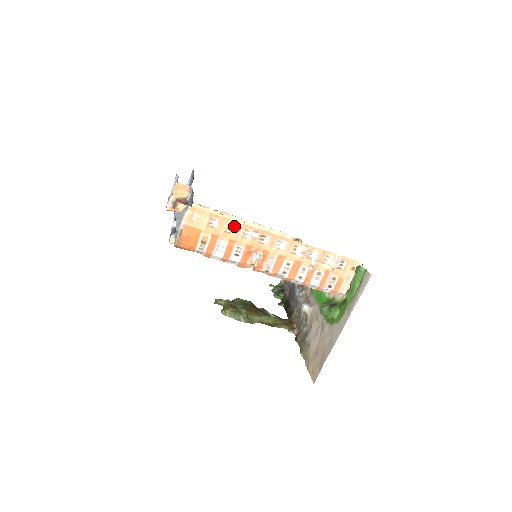
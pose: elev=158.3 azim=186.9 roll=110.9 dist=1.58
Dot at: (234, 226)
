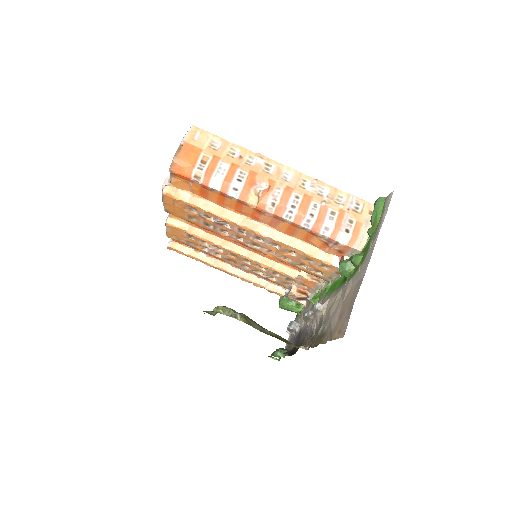
Dot at: (237, 151)
